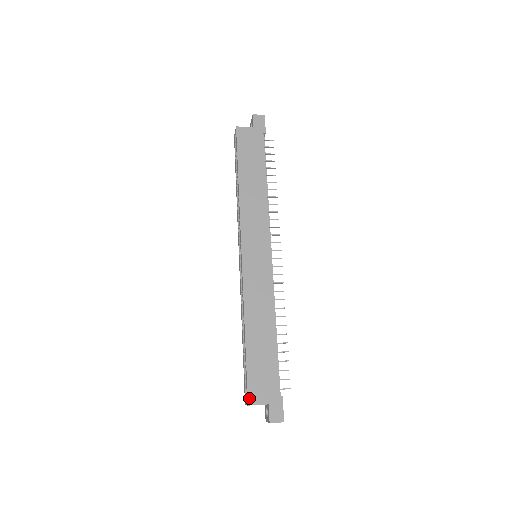
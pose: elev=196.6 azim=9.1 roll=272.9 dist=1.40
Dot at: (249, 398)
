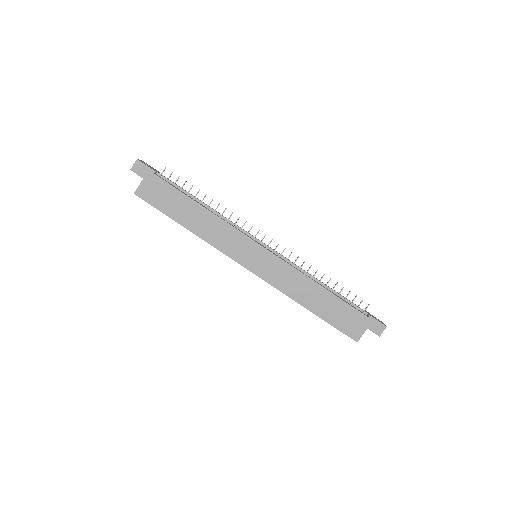
Dot at: (353, 338)
